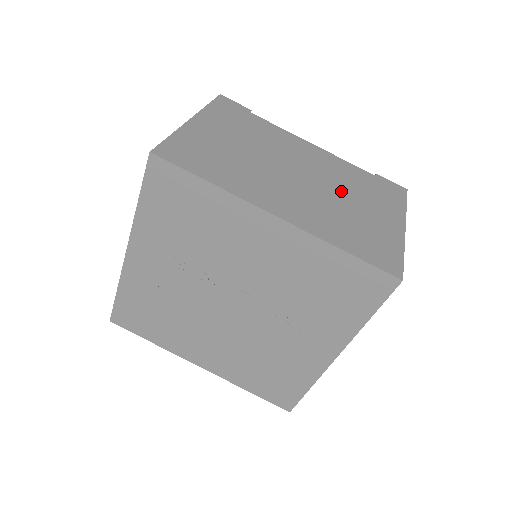
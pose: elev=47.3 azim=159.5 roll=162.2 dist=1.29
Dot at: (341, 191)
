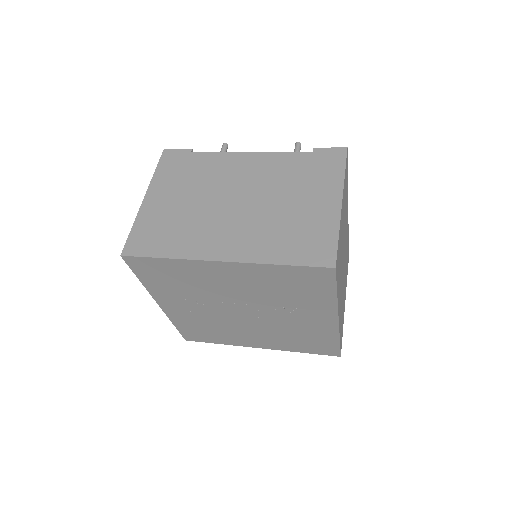
Dot at: (278, 195)
